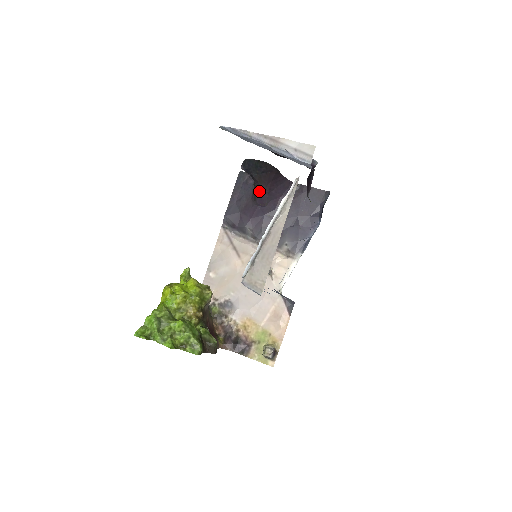
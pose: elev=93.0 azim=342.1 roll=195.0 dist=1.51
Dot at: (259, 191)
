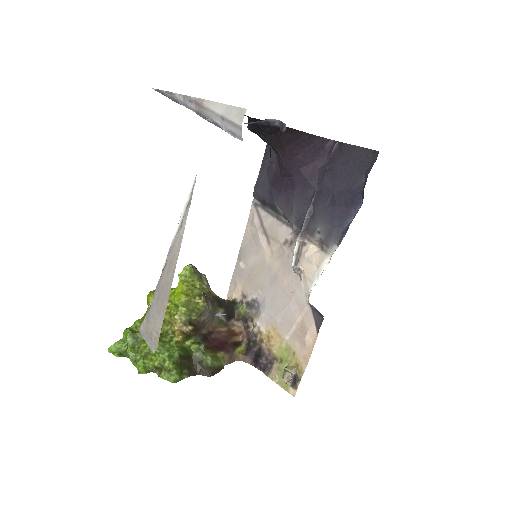
Dot at: (278, 158)
